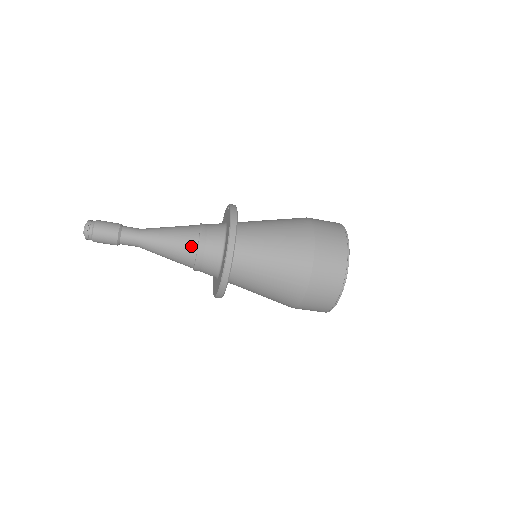
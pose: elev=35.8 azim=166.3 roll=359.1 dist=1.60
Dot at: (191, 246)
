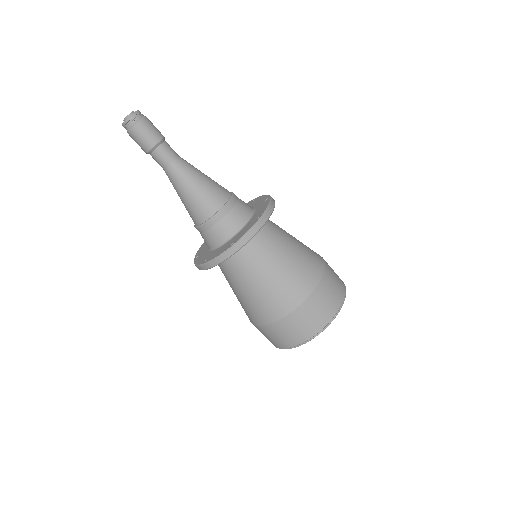
Dot at: (211, 208)
